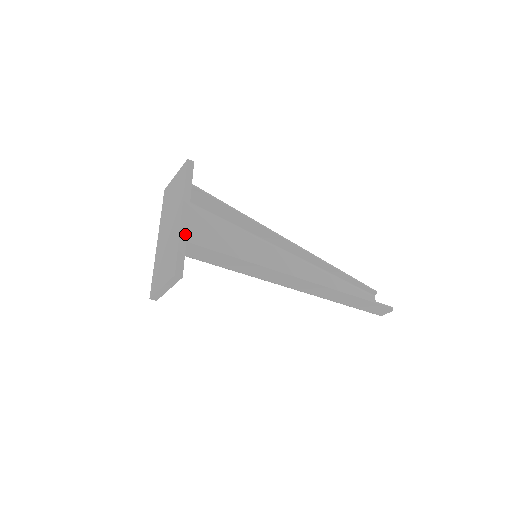
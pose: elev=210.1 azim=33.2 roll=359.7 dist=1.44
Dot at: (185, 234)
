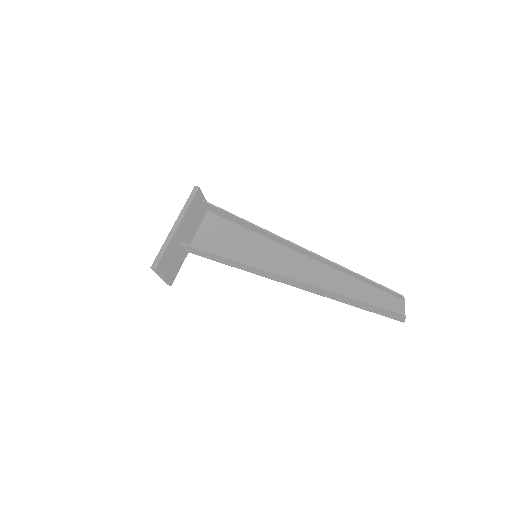
Dot at: (169, 240)
